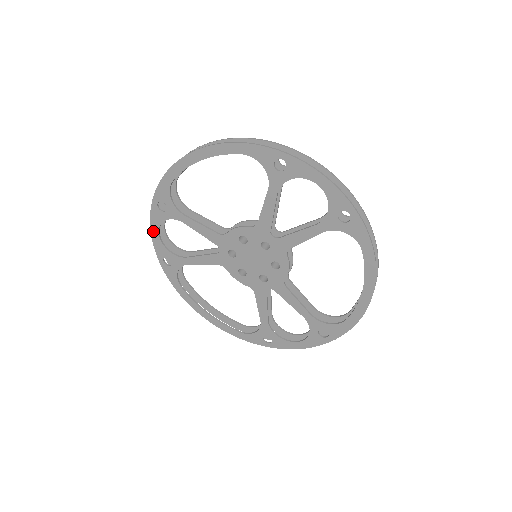
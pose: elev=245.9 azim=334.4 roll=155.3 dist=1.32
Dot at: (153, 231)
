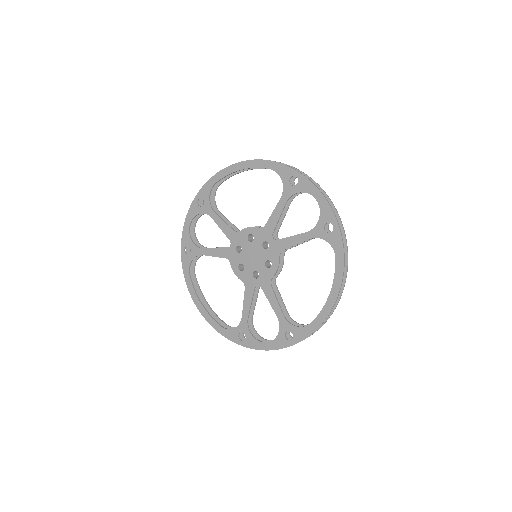
Dot at: (186, 222)
